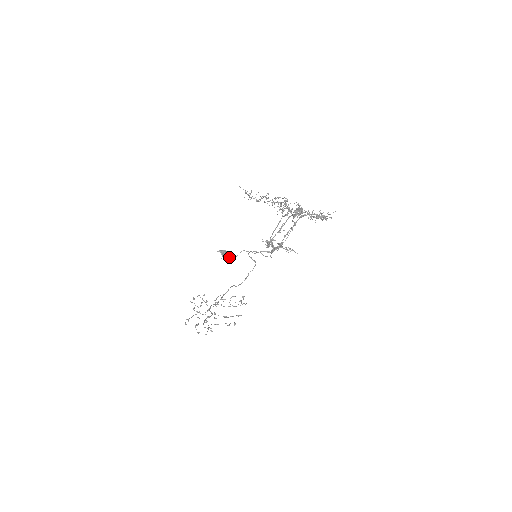
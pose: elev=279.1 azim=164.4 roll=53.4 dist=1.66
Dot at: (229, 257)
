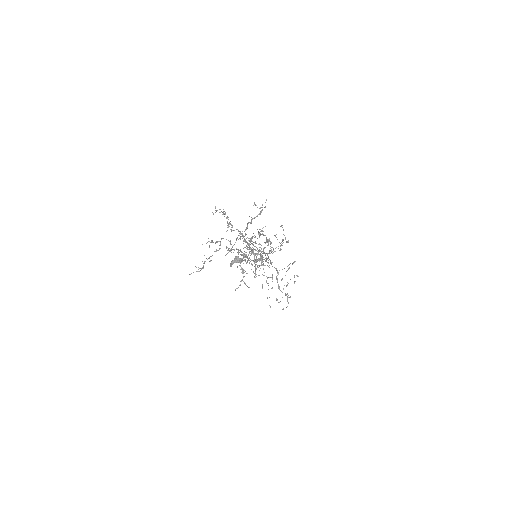
Dot at: occluded
